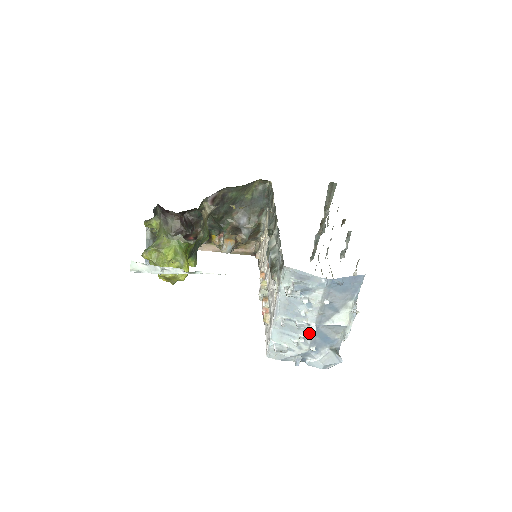
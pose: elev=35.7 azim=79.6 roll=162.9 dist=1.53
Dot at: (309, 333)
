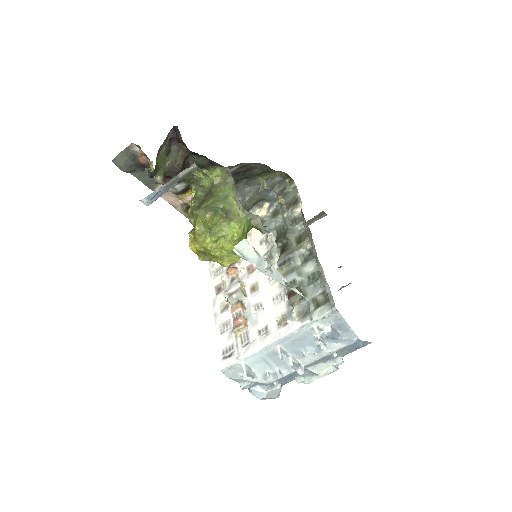
Dot at: (289, 370)
